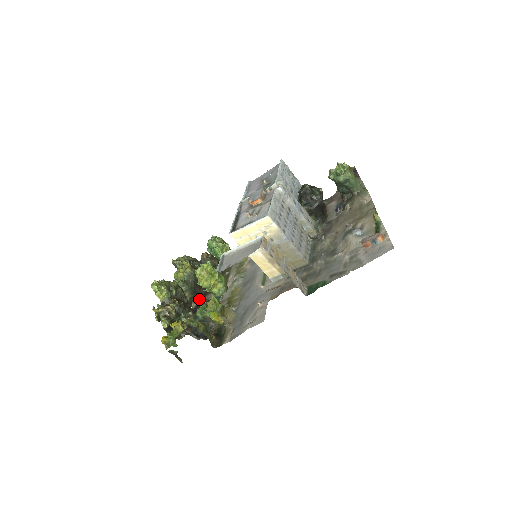
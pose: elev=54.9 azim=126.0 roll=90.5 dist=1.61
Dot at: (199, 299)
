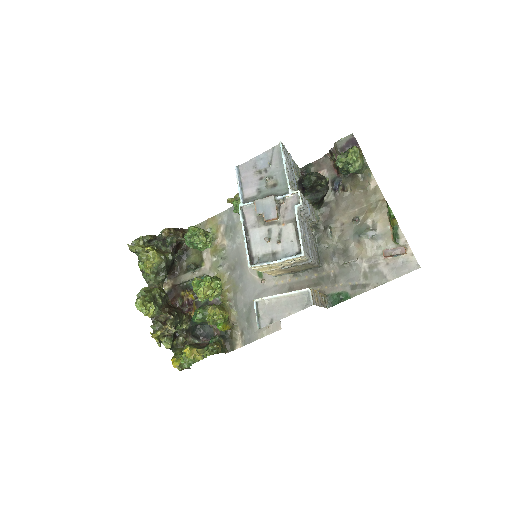
Dot at: (170, 280)
